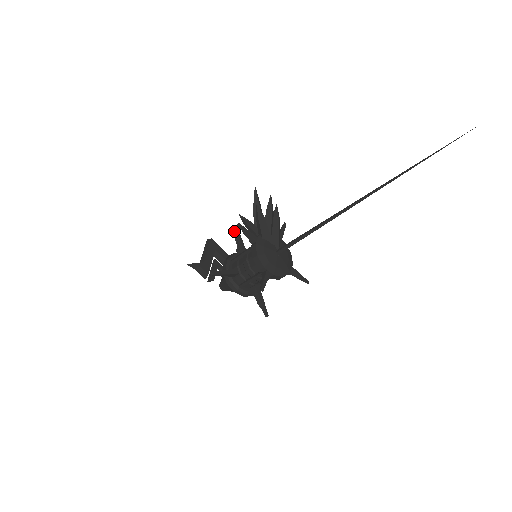
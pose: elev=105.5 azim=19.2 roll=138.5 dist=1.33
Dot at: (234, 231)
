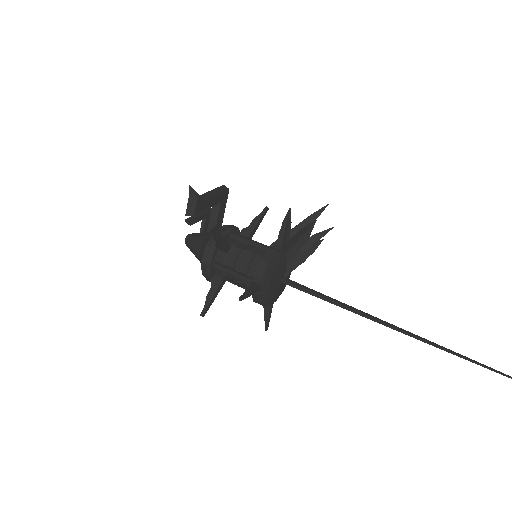
Dot at: occluded
